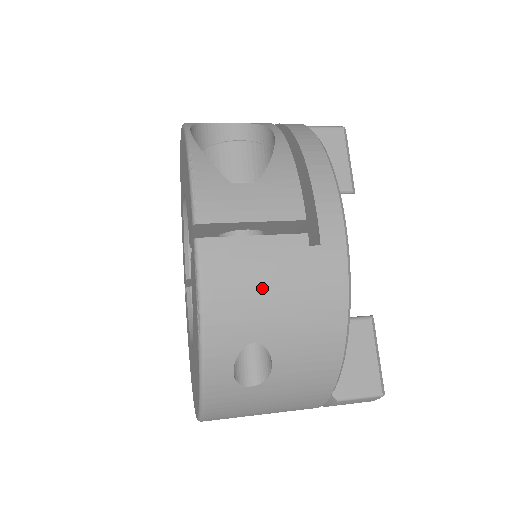
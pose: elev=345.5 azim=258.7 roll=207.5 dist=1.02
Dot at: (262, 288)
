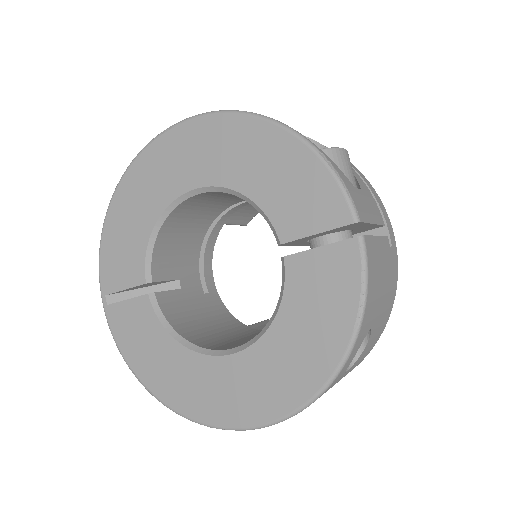
Dot at: (382, 281)
